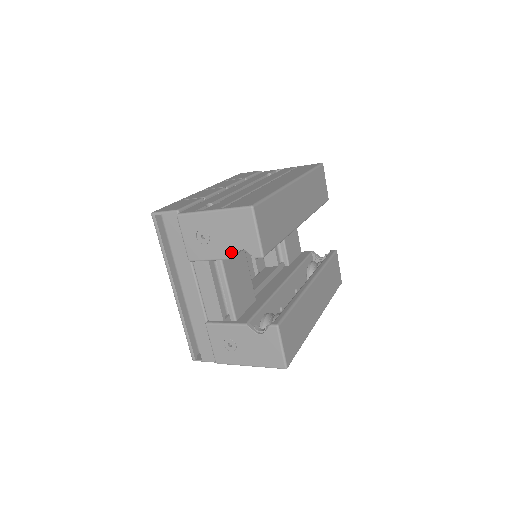
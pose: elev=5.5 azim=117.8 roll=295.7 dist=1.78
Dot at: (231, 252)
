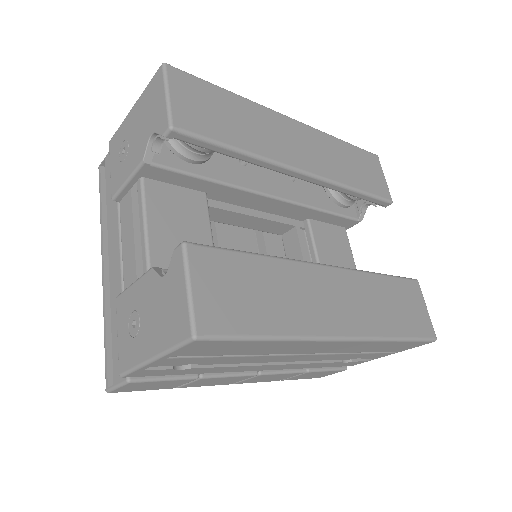
Dot at: (143, 149)
